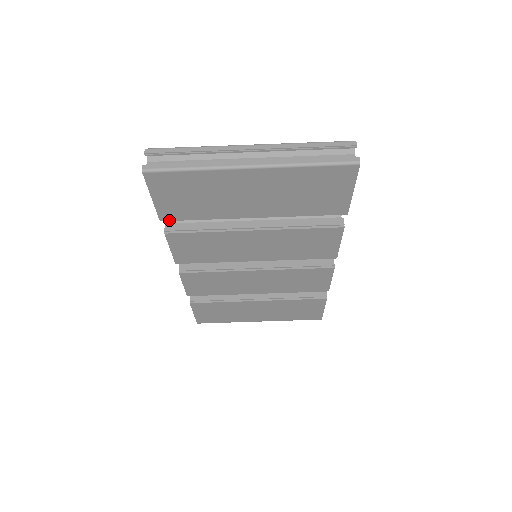
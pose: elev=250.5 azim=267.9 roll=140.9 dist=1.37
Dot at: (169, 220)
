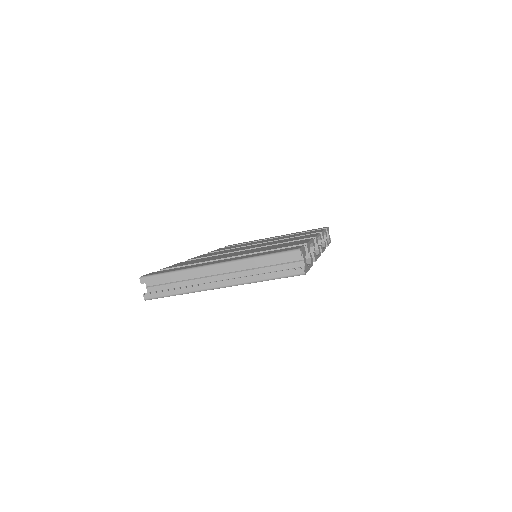
Dot at: occluded
